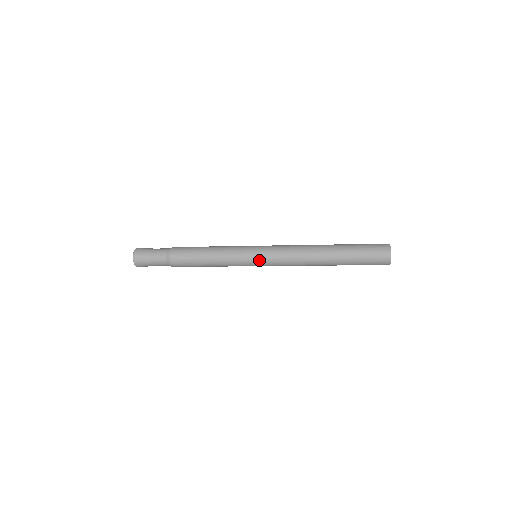
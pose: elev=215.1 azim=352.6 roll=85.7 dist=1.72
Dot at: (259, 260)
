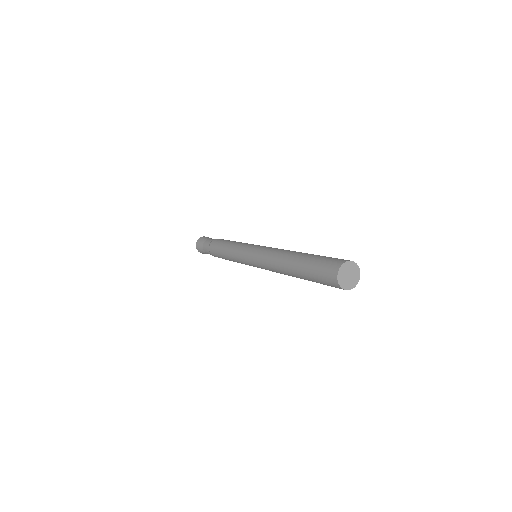
Dot at: (250, 262)
